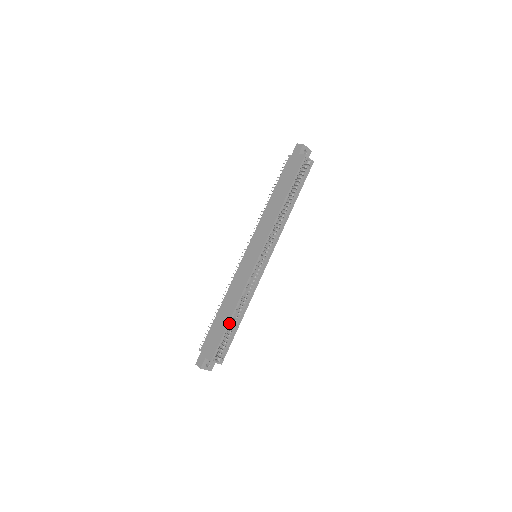
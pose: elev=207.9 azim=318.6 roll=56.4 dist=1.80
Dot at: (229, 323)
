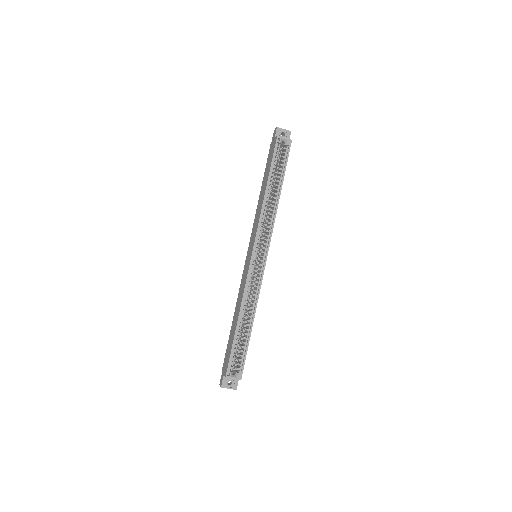
Dot at: (236, 332)
